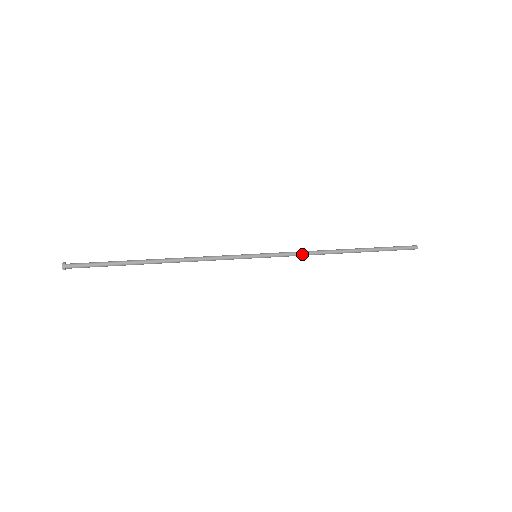
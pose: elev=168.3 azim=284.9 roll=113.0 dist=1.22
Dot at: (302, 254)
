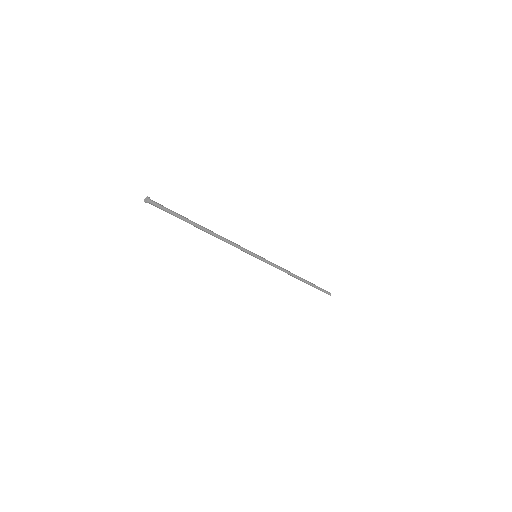
Dot at: (279, 267)
